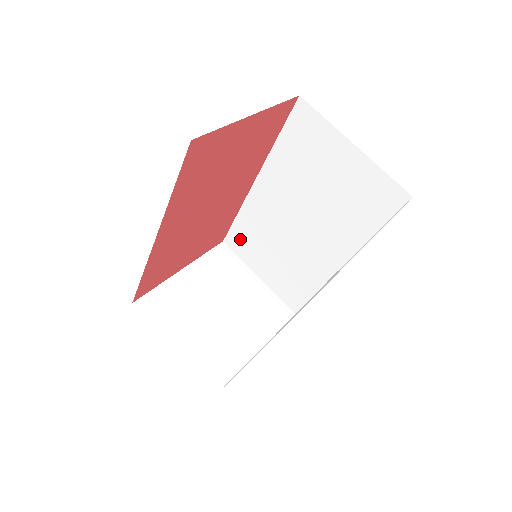
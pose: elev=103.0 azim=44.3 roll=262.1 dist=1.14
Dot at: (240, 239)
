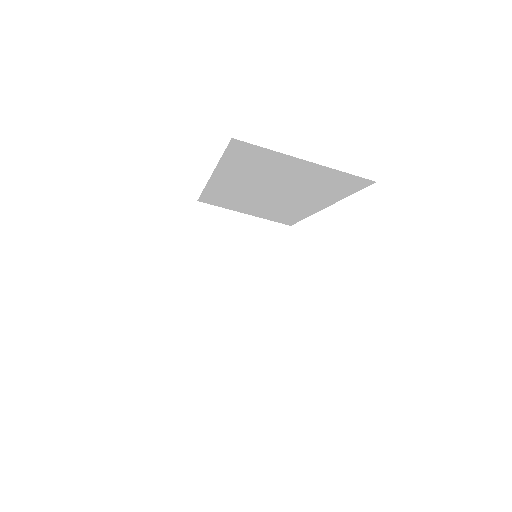
Dot at: (214, 200)
